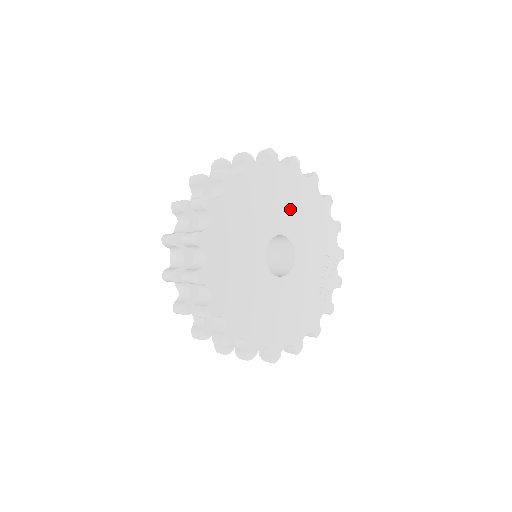
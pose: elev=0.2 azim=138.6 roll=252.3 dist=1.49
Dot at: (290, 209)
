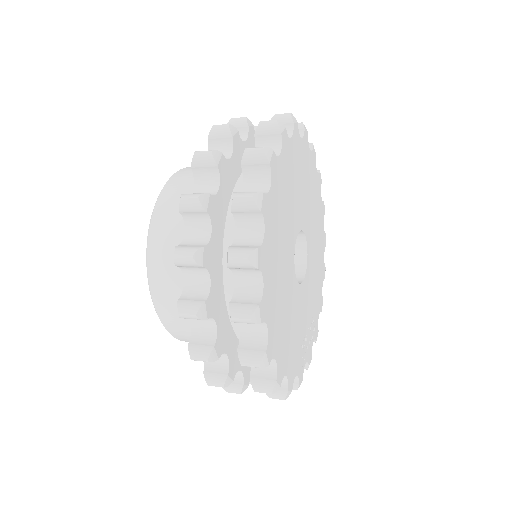
Dot at: (314, 232)
